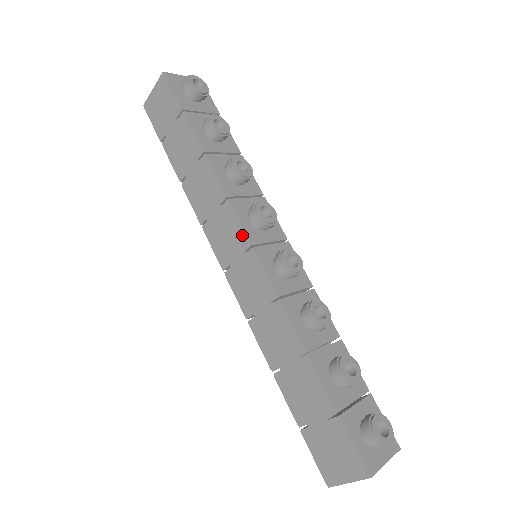
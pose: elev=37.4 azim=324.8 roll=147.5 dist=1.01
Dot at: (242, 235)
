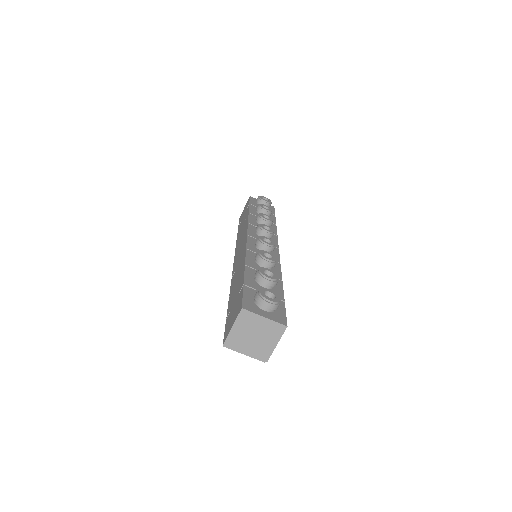
Dot at: (246, 234)
